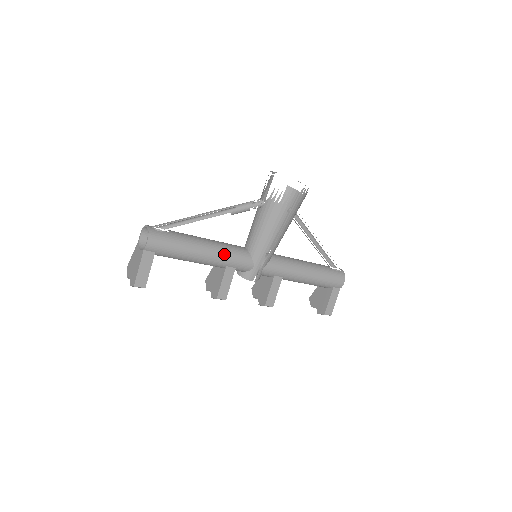
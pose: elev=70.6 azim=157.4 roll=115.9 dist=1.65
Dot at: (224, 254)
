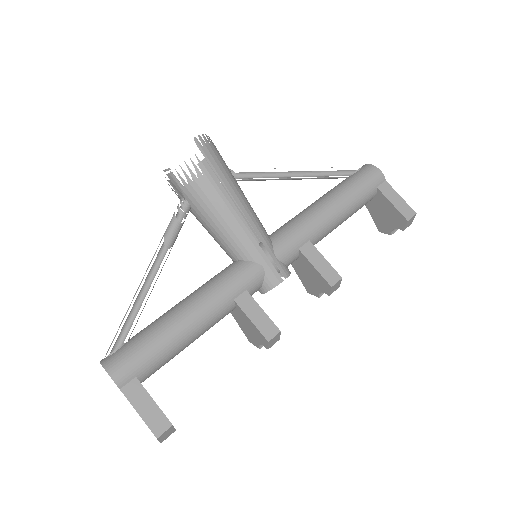
Dot at: (213, 292)
